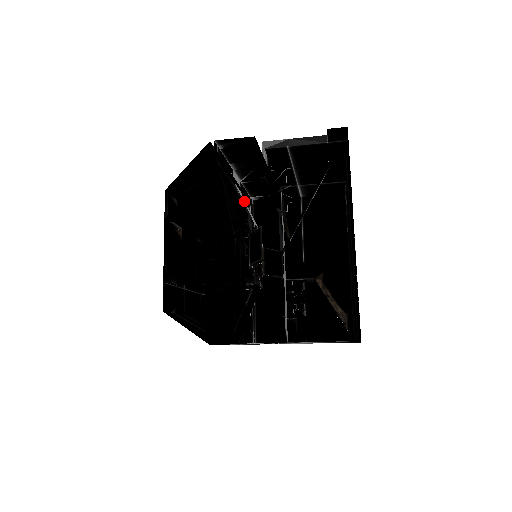
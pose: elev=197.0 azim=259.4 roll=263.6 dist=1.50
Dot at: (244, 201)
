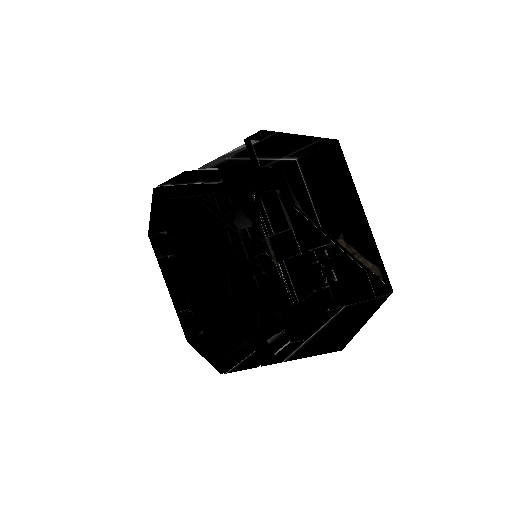
Dot at: (227, 206)
